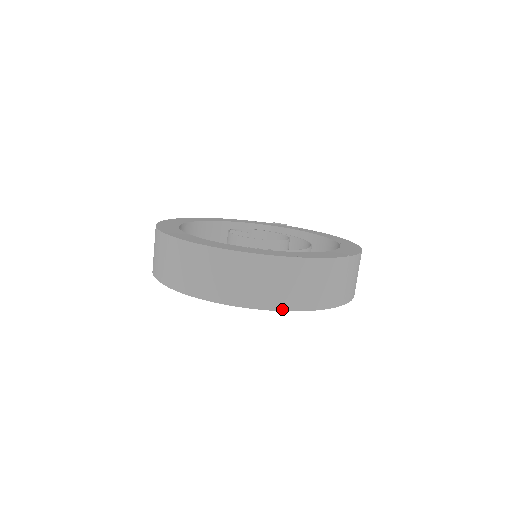
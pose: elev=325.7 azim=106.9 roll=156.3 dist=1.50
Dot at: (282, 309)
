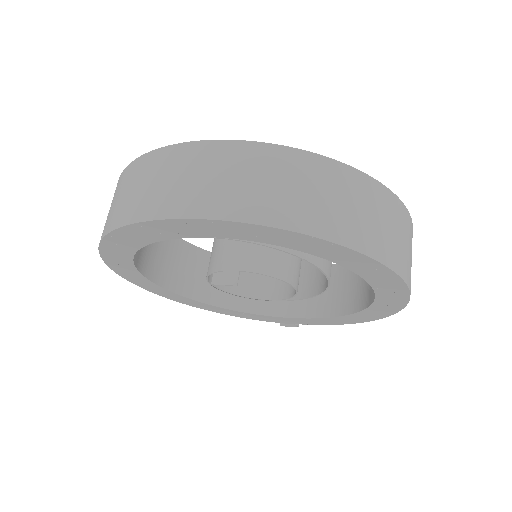
Dot at: (287, 227)
